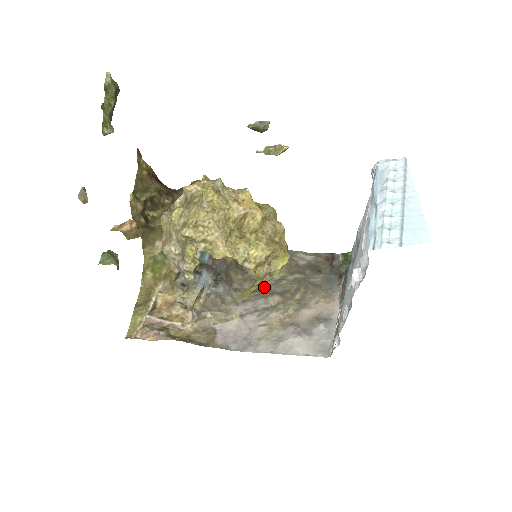
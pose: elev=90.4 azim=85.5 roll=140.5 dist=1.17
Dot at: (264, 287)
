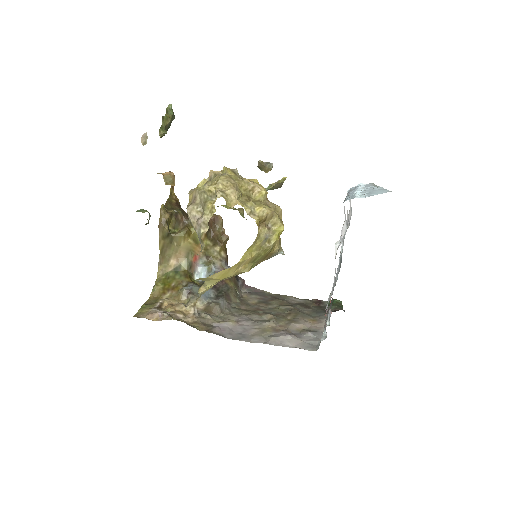
Dot at: (259, 310)
